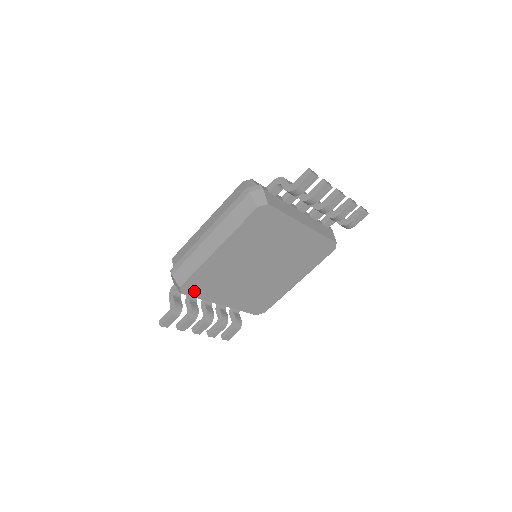
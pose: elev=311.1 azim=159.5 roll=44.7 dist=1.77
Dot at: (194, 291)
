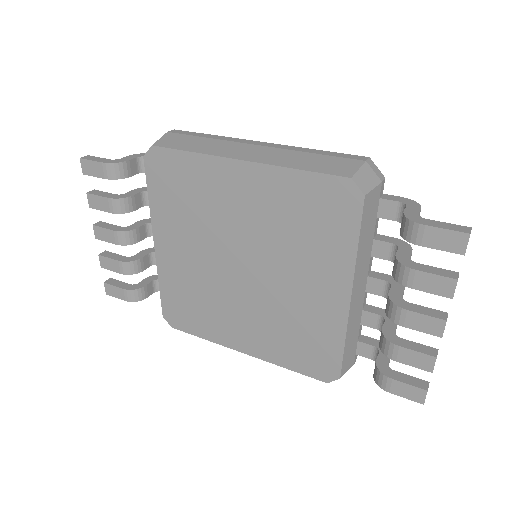
Dot at: (157, 177)
